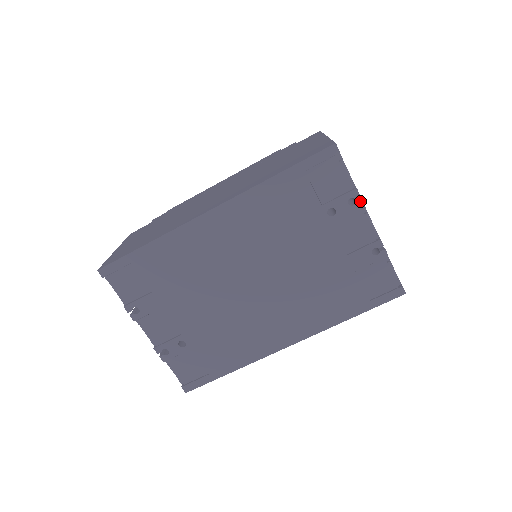
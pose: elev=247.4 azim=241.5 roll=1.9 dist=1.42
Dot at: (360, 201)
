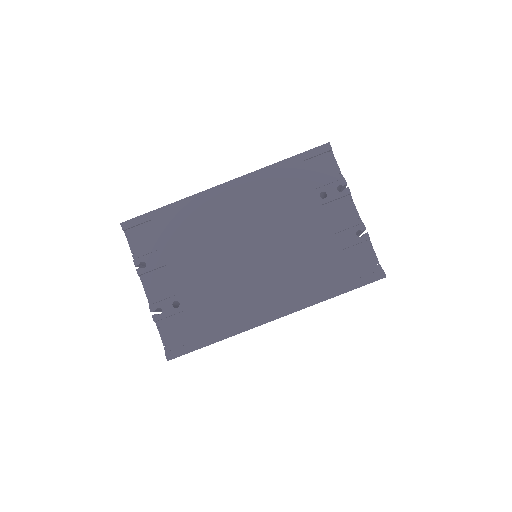
Dot at: (347, 189)
